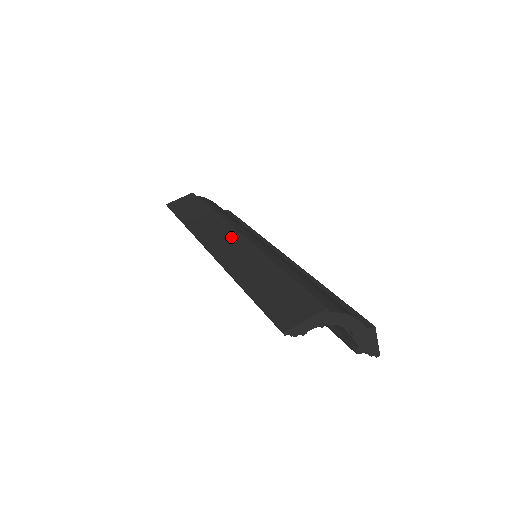
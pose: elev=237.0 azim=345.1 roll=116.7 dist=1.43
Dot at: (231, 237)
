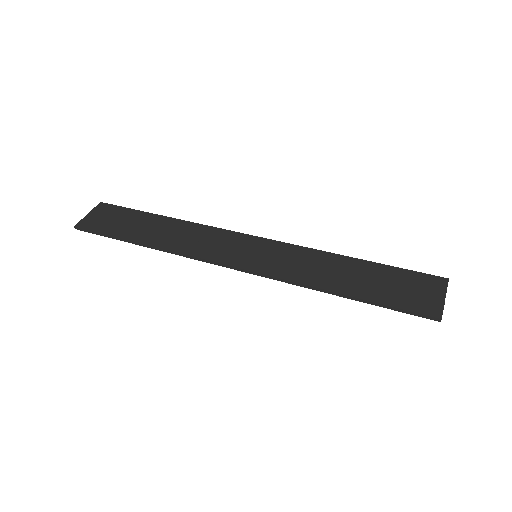
Dot at: (240, 241)
